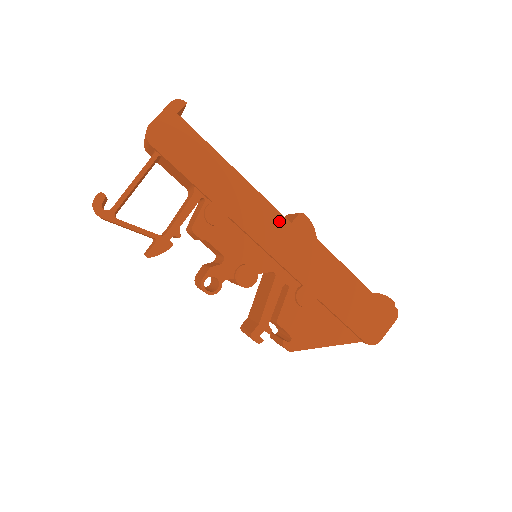
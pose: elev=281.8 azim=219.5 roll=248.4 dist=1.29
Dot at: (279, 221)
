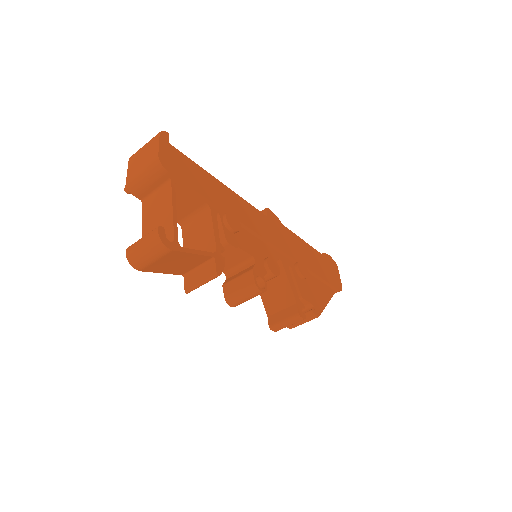
Dot at: (262, 217)
